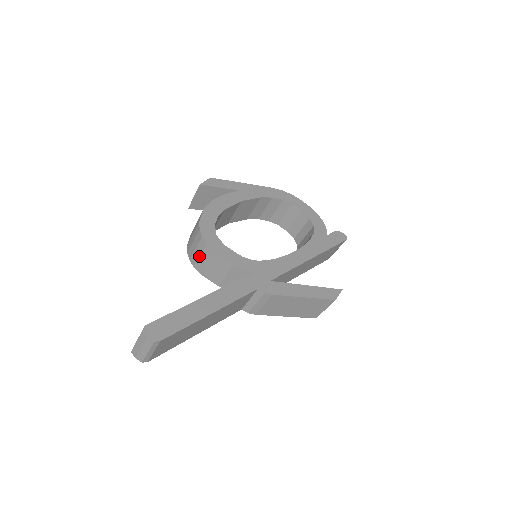
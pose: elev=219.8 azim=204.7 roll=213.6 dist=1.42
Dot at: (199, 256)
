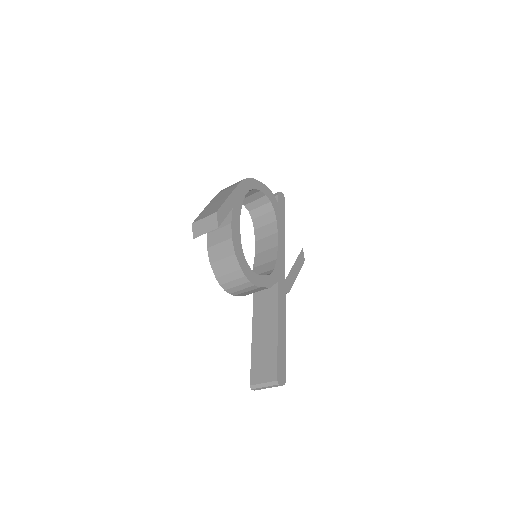
Dot at: (241, 290)
